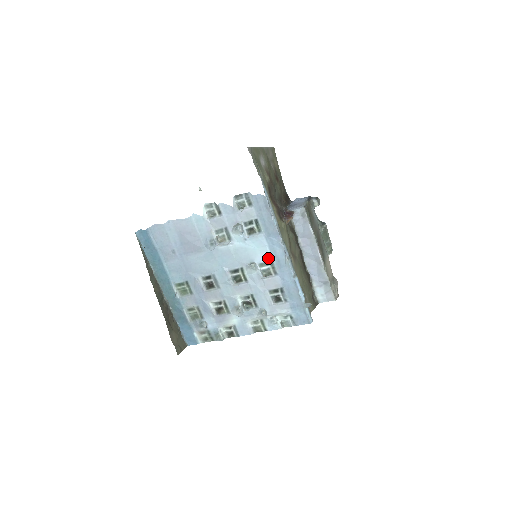
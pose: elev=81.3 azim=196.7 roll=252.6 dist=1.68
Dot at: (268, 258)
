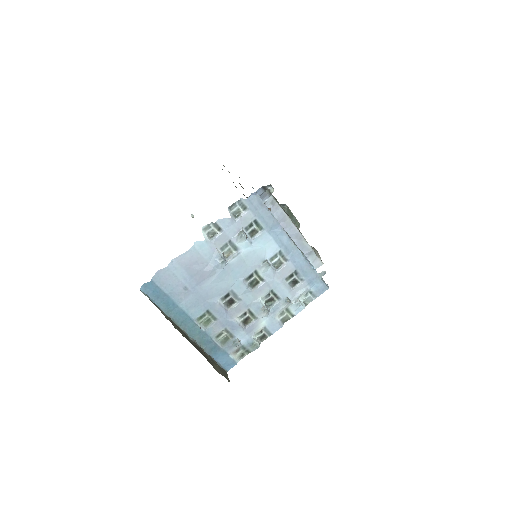
Dot at: (276, 250)
